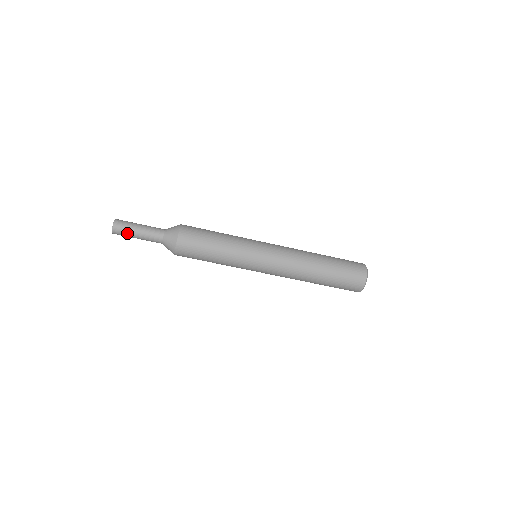
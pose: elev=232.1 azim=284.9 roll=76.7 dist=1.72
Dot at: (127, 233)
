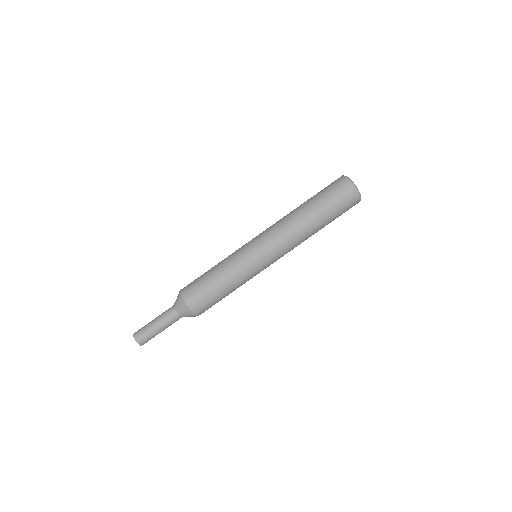
Dot at: (150, 335)
